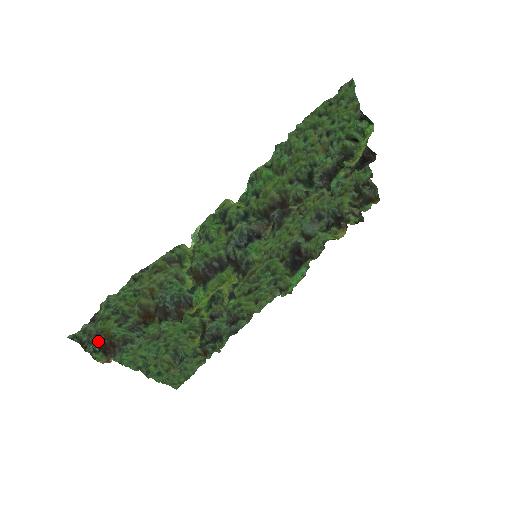
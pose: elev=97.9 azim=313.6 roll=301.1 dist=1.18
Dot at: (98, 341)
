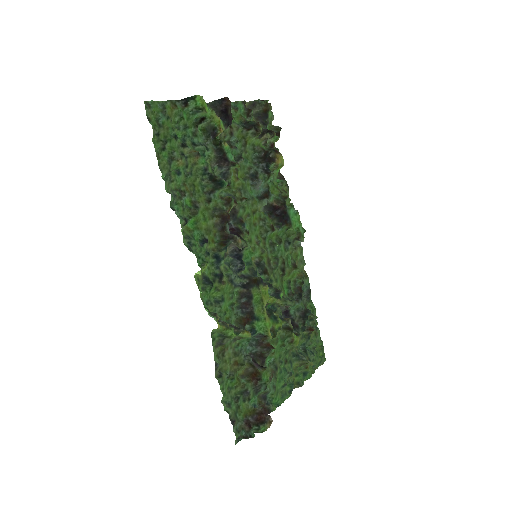
Dot at: (251, 424)
